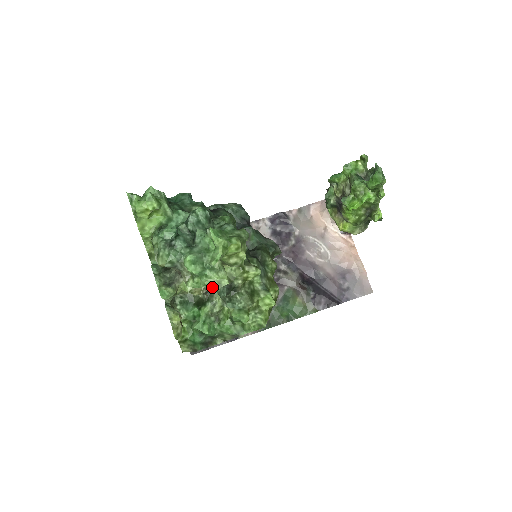
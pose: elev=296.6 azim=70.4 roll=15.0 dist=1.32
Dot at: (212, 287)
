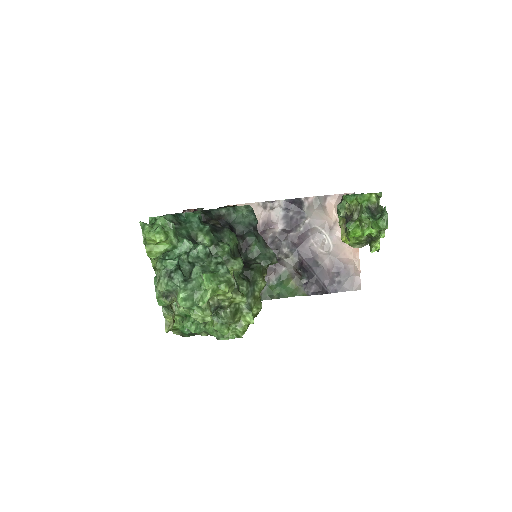
Dot at: (197, 320)
